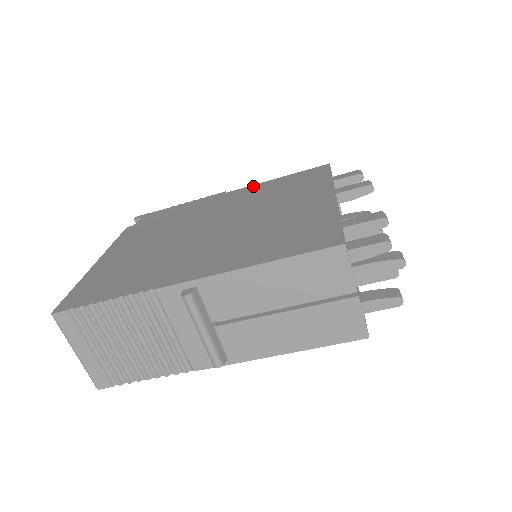
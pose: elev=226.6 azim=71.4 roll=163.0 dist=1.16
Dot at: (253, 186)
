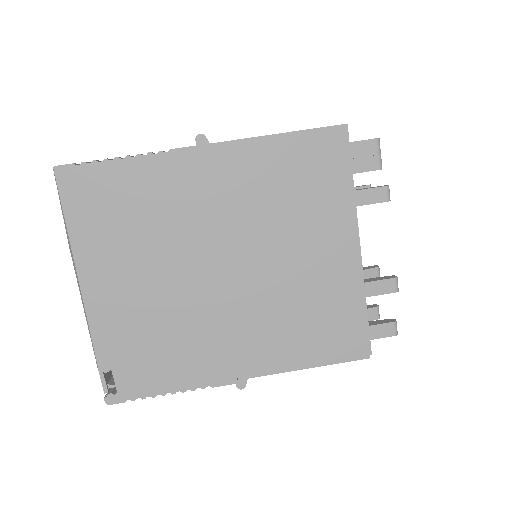
Dot at: occluded
